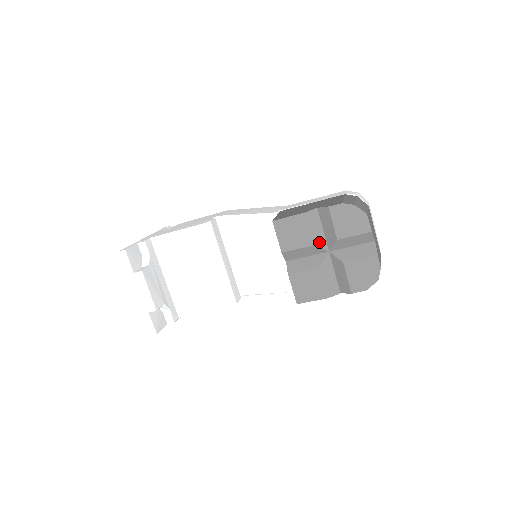
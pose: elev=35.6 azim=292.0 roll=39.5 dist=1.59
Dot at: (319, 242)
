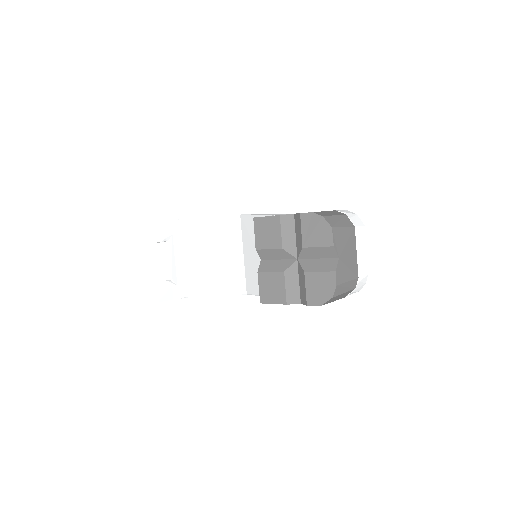
Dot at: (289, 247)
